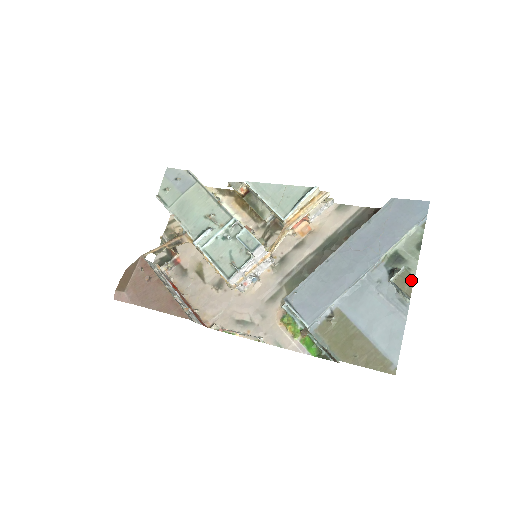
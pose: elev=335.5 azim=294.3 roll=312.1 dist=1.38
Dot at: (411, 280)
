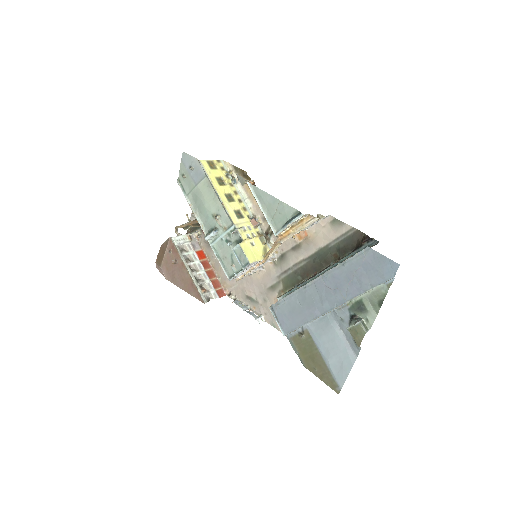
Dot at: (362, 335)
